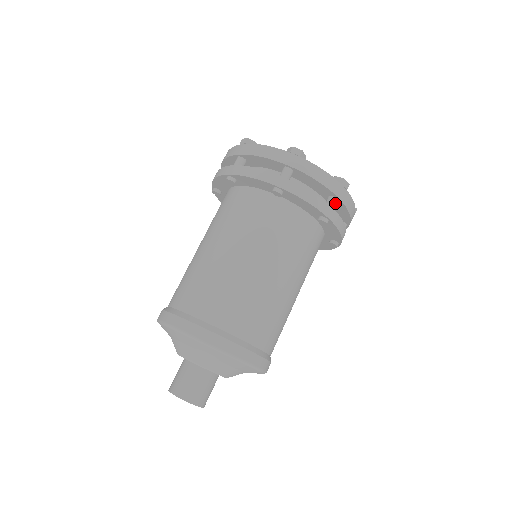
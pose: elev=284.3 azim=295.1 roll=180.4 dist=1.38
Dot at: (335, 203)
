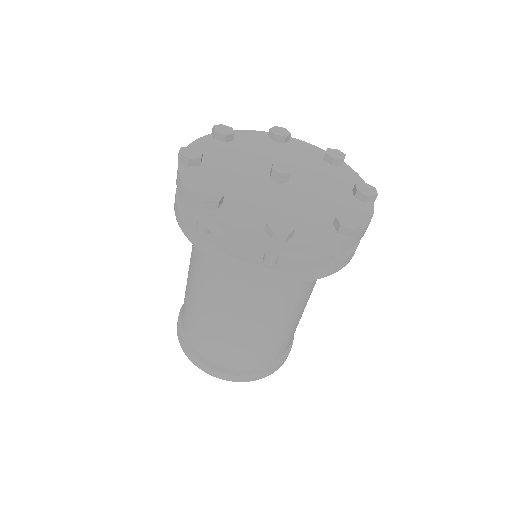
Dot at: (343, 251)
